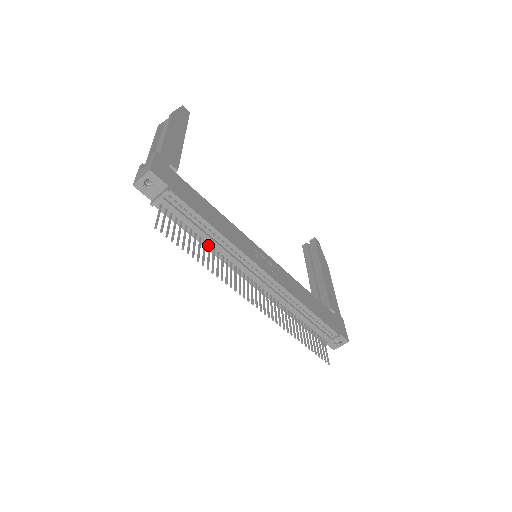
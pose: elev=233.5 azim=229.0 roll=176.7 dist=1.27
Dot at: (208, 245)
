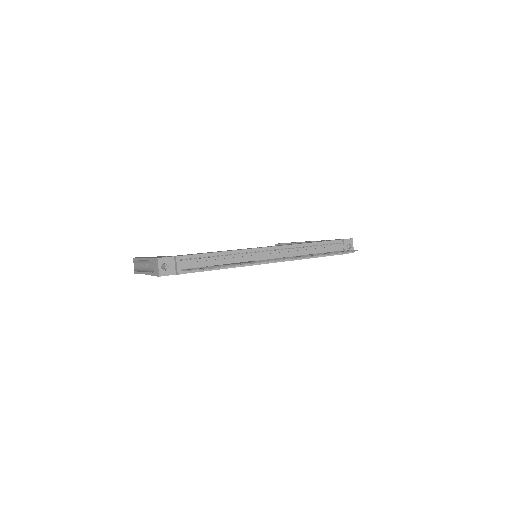
Dot at: occluded
